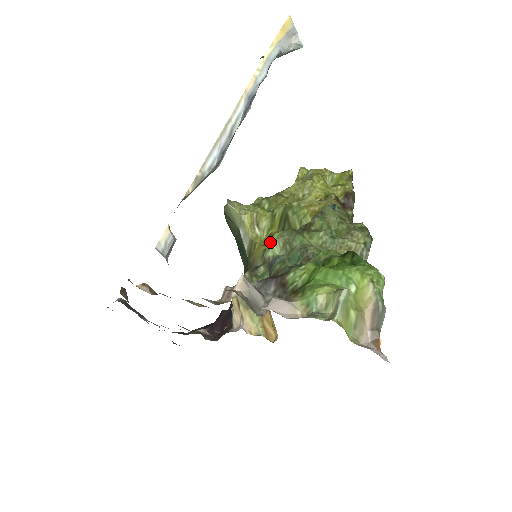
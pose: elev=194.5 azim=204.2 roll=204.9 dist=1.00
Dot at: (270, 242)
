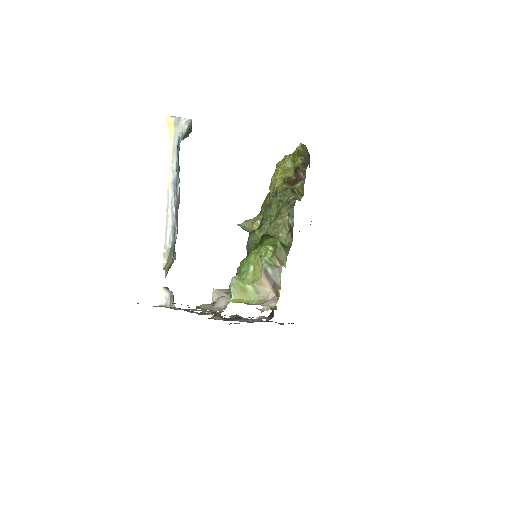
Dot at: occluded
